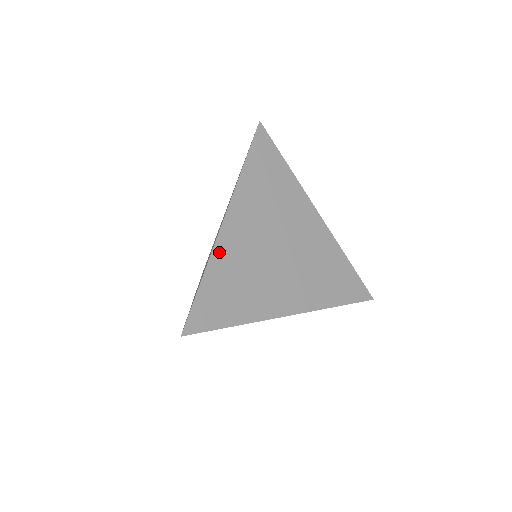
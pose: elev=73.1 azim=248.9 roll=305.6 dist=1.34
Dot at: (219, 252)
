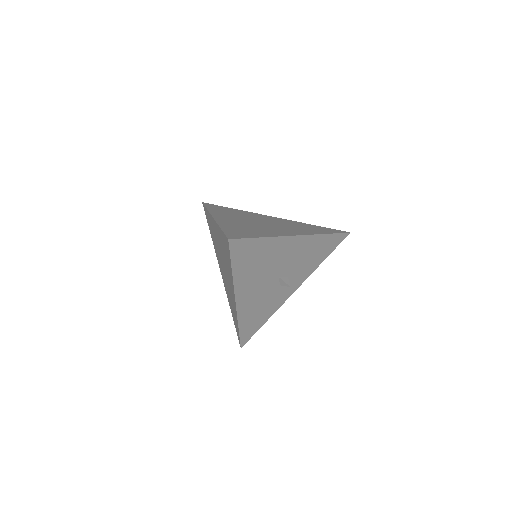
Dot at: (222, 223)
